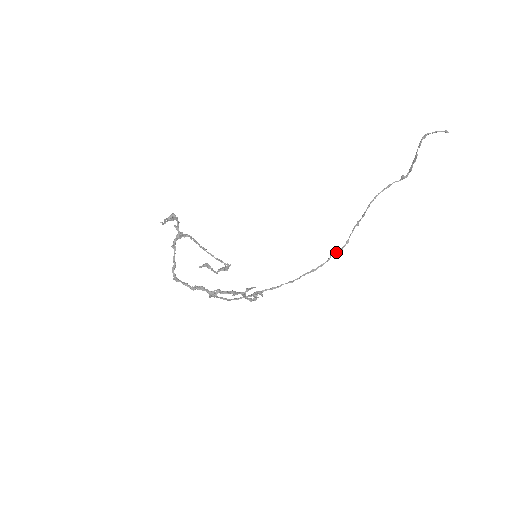
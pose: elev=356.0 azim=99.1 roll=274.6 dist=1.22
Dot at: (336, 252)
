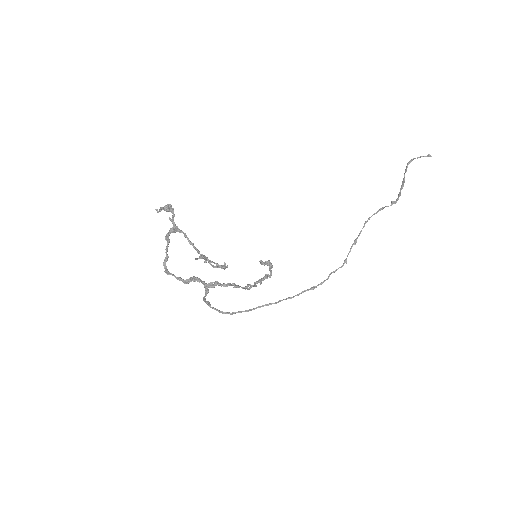
Dot at: (335, 270)
